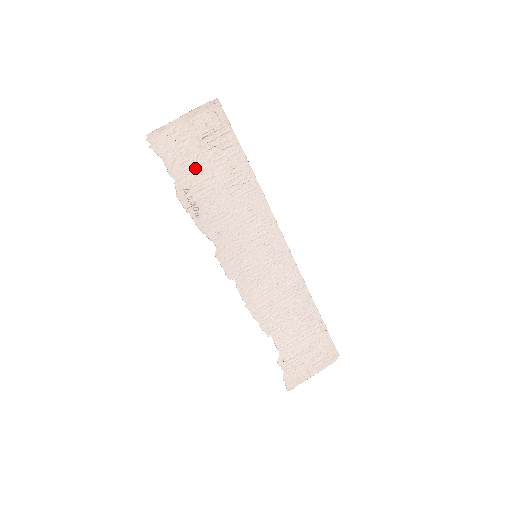
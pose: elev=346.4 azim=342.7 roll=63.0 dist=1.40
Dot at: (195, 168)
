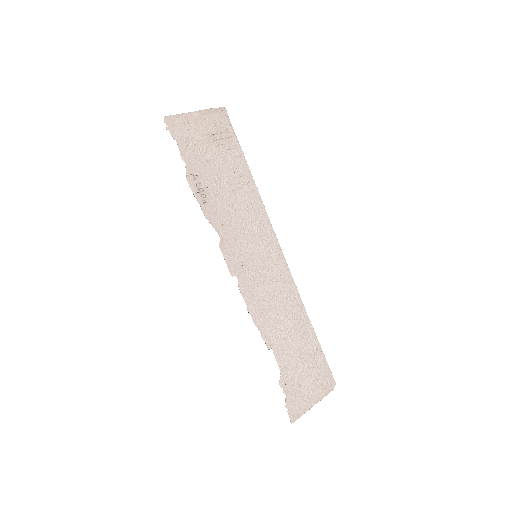
Dot at: (204, 158)
